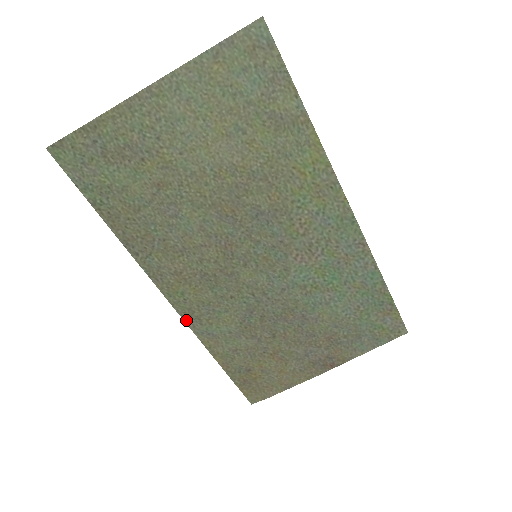
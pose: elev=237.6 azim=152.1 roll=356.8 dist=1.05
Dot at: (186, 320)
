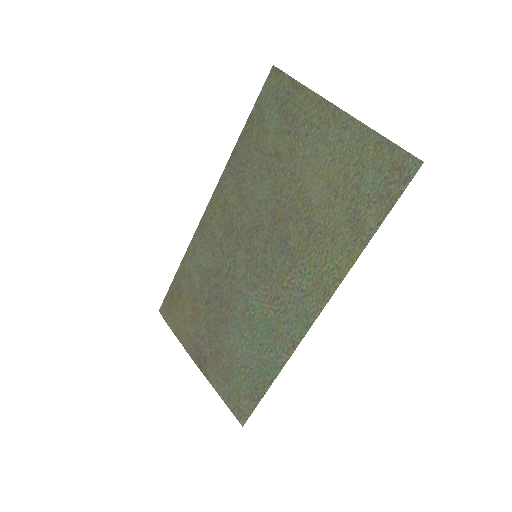
Dot at: (199, 226)
